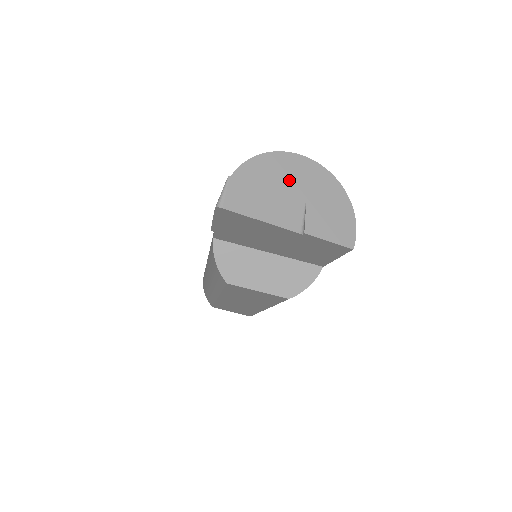
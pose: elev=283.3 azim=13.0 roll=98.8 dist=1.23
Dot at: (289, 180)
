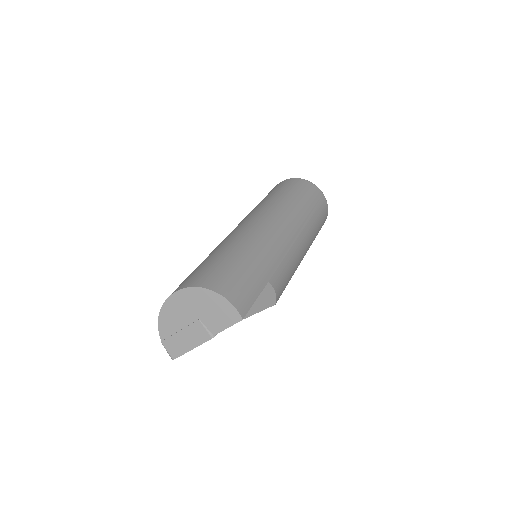
Dot at: (181, 315)
